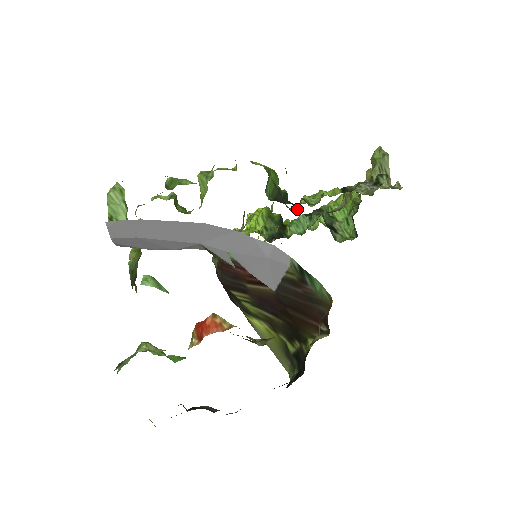
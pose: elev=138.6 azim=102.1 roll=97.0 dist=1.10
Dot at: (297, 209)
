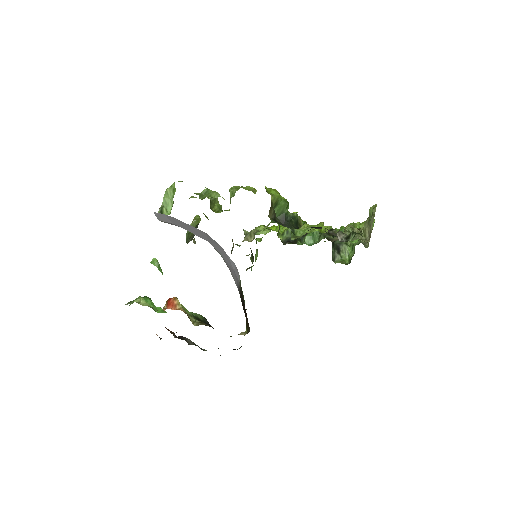
Dot at: occluded
